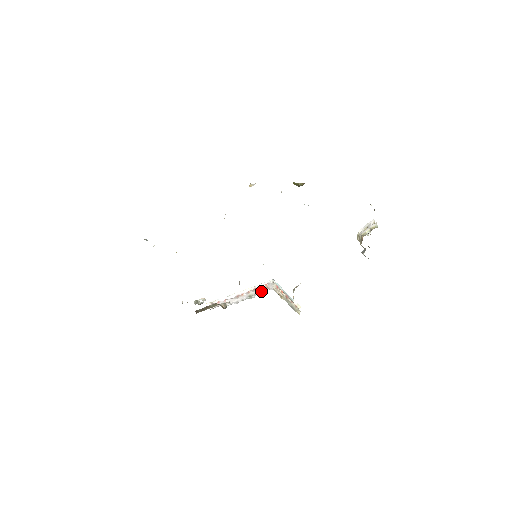
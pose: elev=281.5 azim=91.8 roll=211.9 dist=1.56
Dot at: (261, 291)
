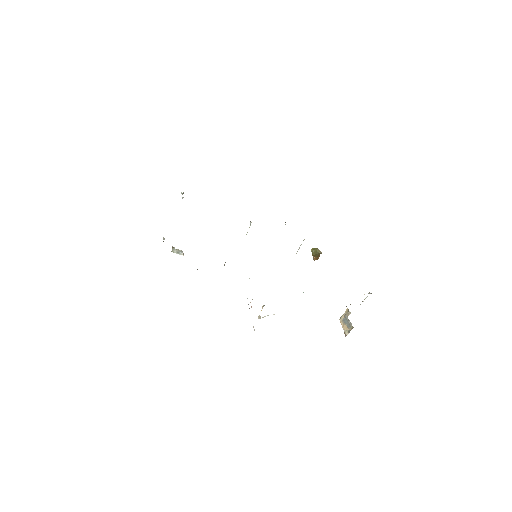
Dot at: occluded
